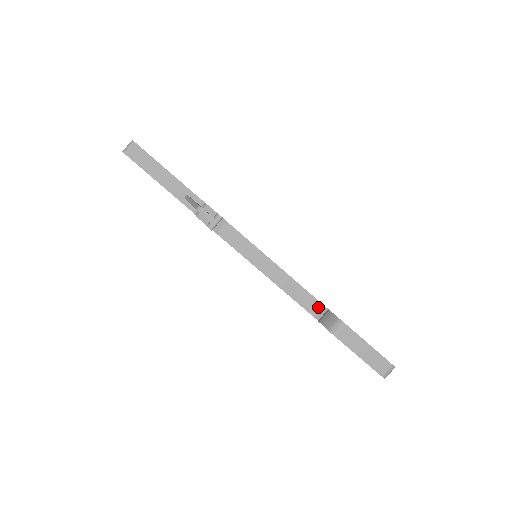
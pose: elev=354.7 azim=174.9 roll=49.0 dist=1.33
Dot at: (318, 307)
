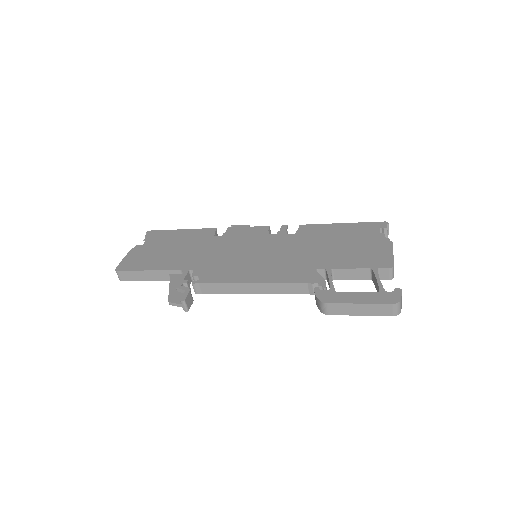
Dot at: (309, 287)
